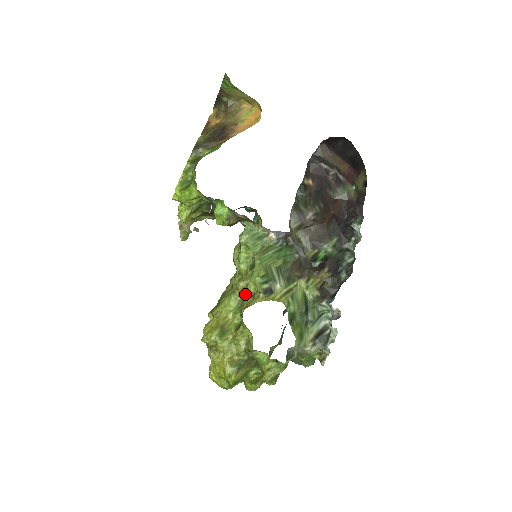
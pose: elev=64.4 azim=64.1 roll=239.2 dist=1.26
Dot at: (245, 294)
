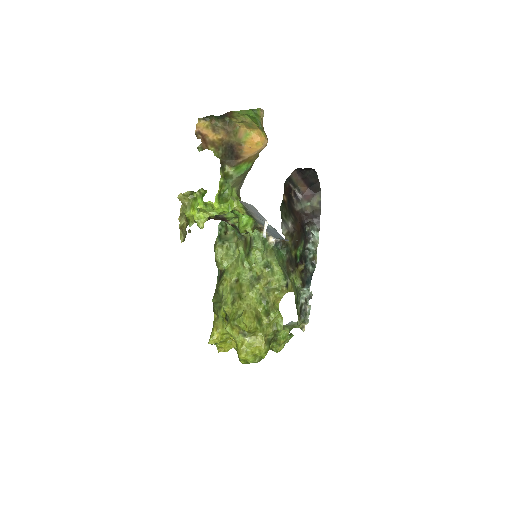
Dot at: (267, 288)
